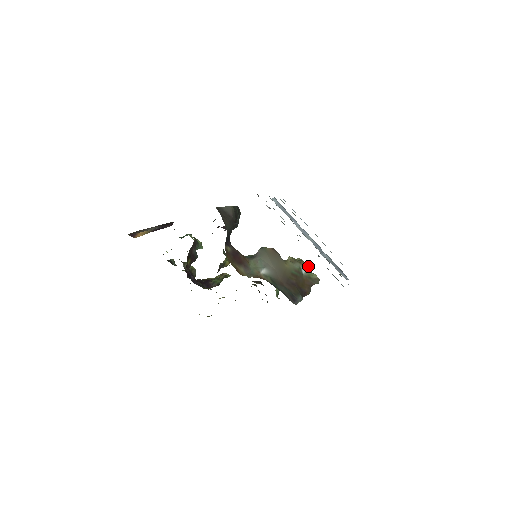
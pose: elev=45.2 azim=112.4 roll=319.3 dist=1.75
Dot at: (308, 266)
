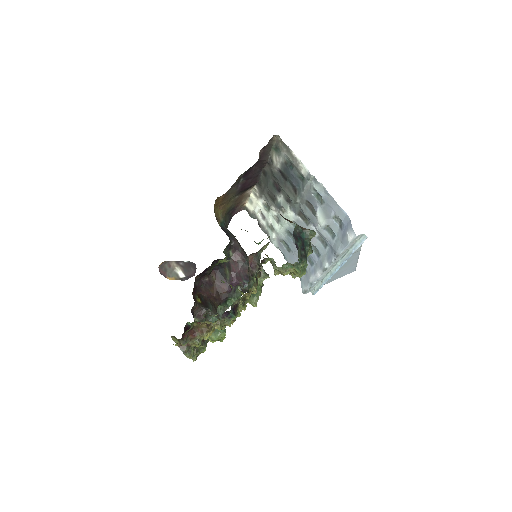
Dot at: occluded
